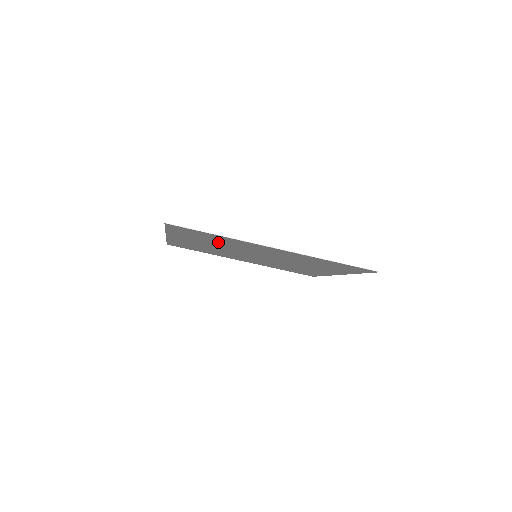
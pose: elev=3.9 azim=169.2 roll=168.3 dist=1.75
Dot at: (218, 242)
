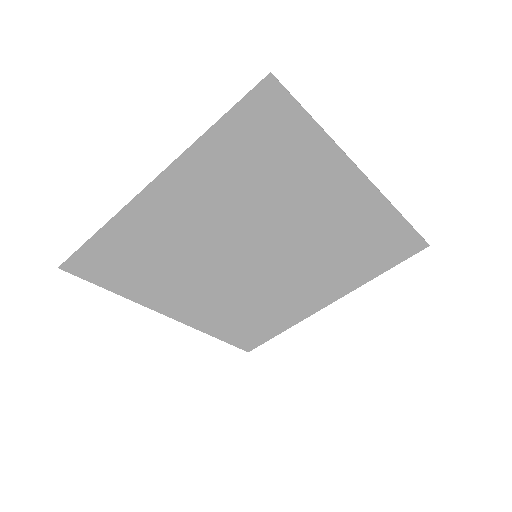
Dot at: (263, 184)
